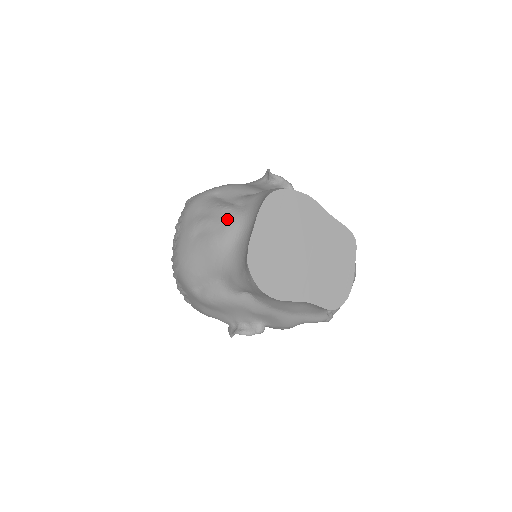
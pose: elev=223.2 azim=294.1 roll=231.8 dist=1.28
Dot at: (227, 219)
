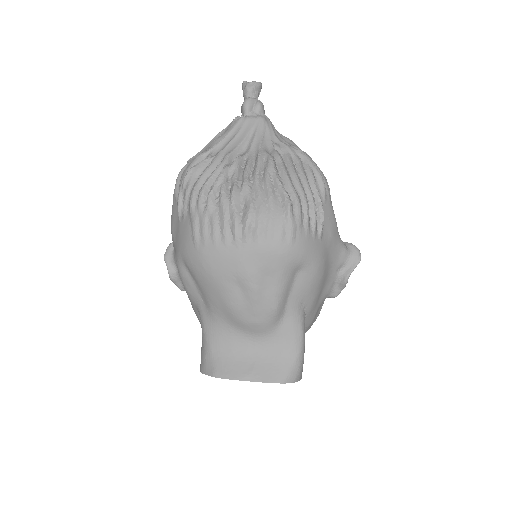
Dot at: (262, 321)
